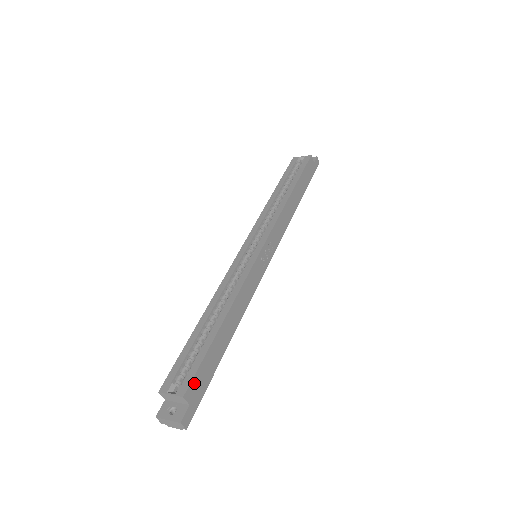
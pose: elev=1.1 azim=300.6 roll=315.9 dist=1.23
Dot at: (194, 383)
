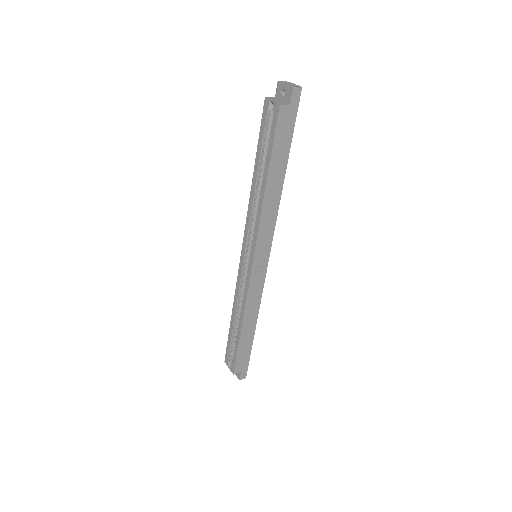
Dot at: (237, 365)
